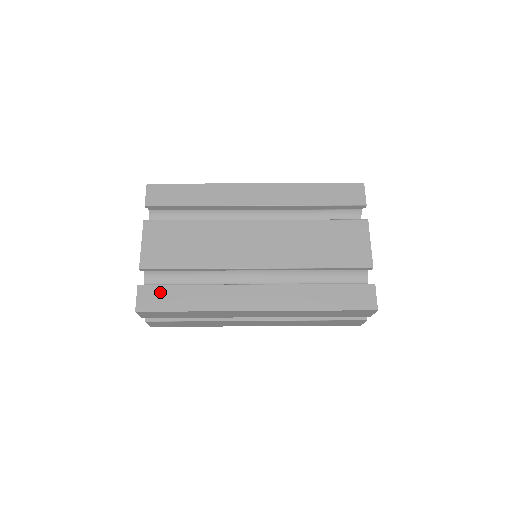
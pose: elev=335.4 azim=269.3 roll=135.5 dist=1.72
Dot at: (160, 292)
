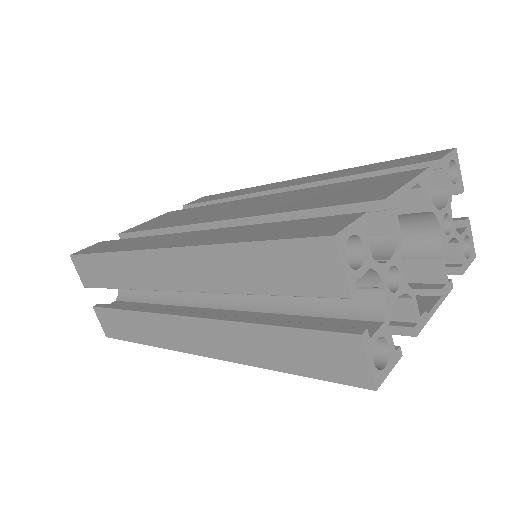
Dot at: (107, 243)
